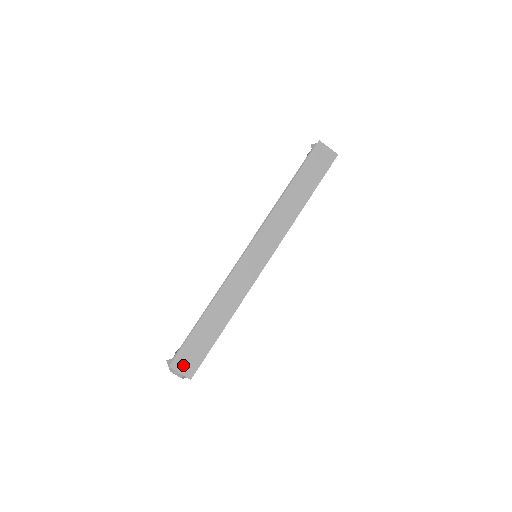
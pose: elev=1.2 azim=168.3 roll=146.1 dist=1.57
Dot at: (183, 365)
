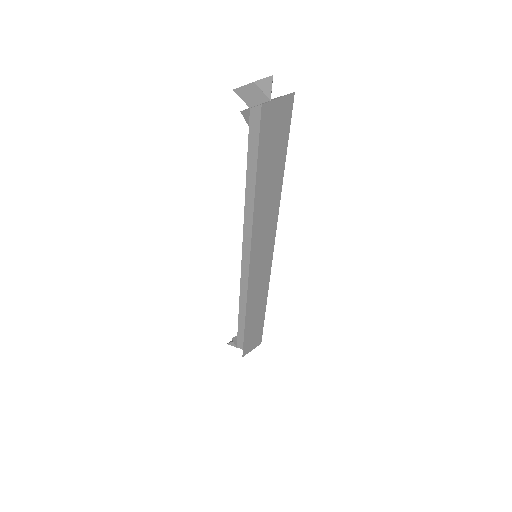
Dot at: (251, 347)
